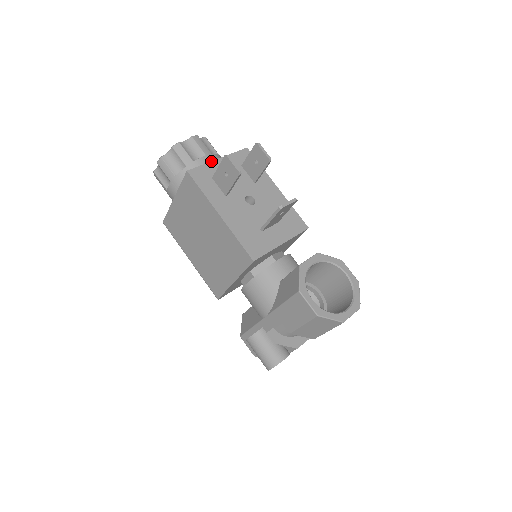
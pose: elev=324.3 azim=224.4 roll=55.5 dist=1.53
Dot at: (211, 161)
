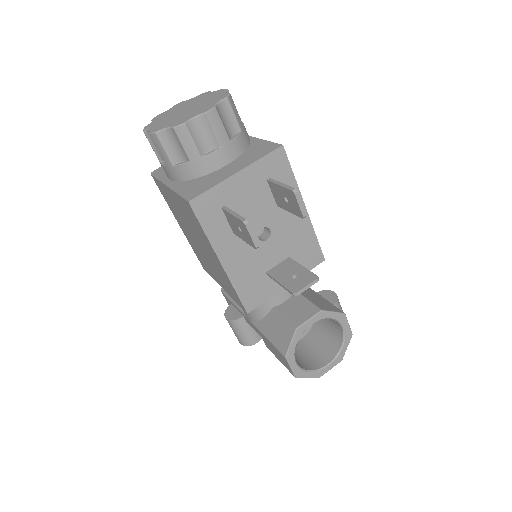
Dot at: (225, 179)
